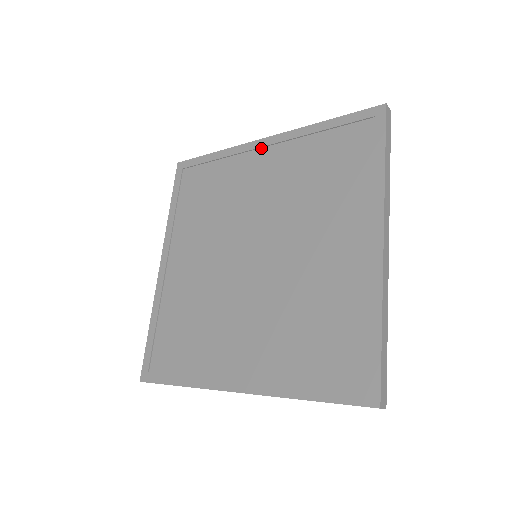
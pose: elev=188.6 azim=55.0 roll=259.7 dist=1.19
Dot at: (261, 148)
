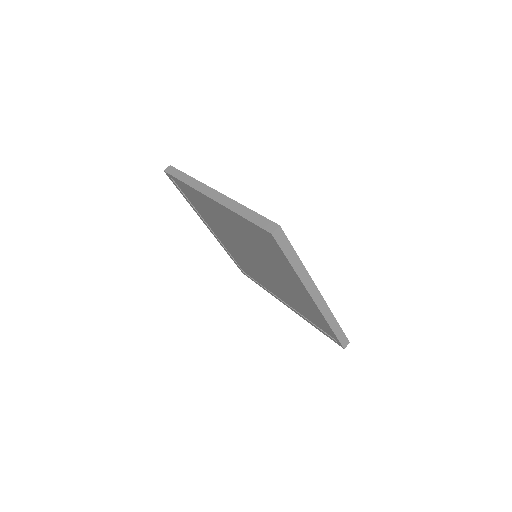
Dot at: (211, 201)
